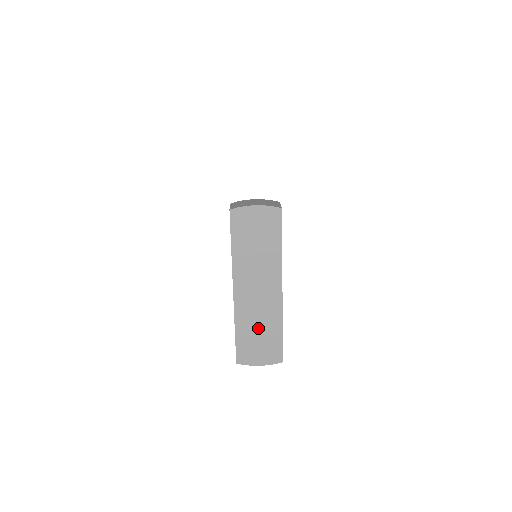
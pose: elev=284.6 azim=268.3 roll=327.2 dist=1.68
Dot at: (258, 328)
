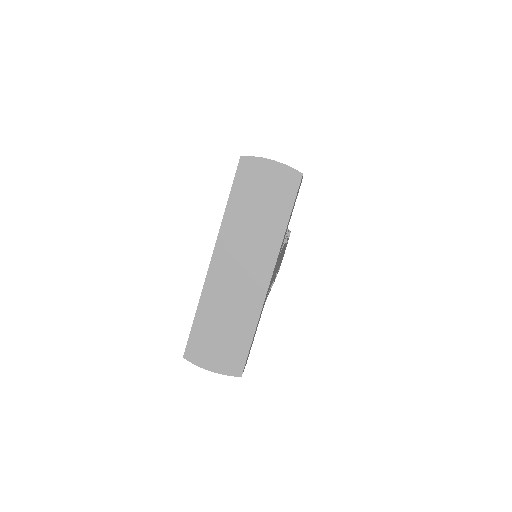
Dot at: (225, 319)
